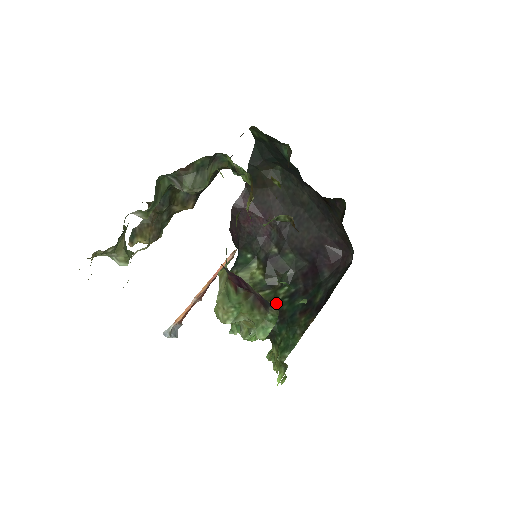
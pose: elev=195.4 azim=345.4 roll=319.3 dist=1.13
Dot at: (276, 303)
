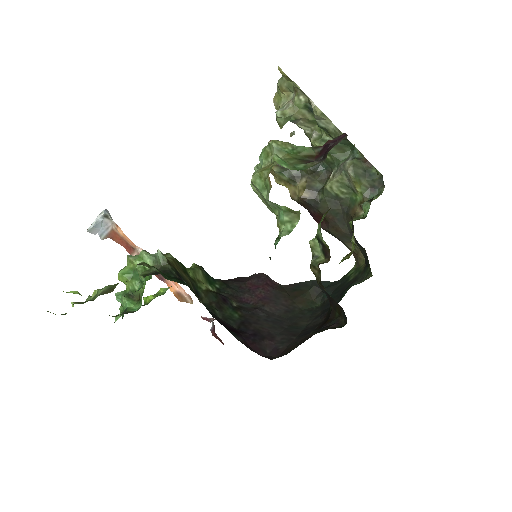
Dot at: occluded
